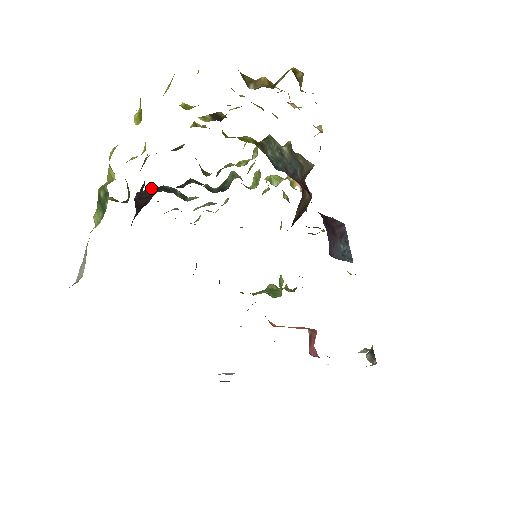
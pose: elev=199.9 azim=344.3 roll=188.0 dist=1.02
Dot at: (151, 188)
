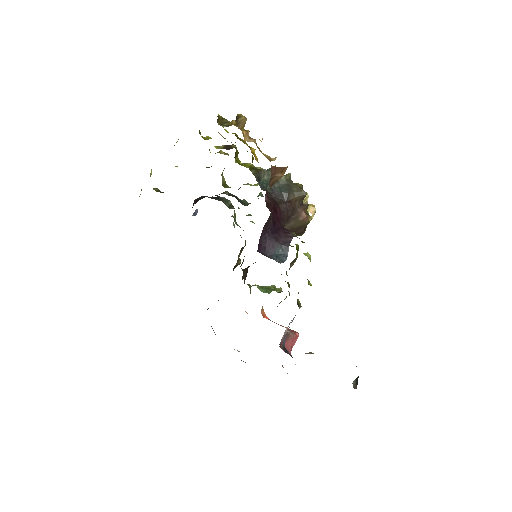
Dot at: occluded
